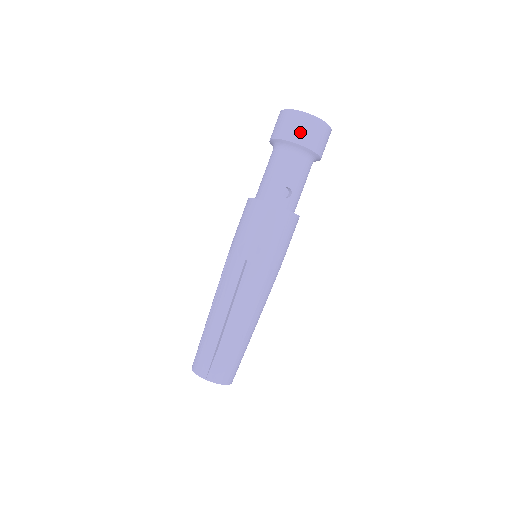
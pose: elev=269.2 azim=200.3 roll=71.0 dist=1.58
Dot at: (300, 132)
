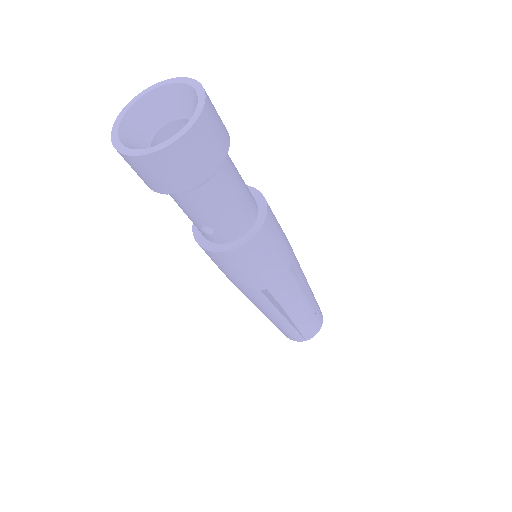
Dot at: (141, 177)
